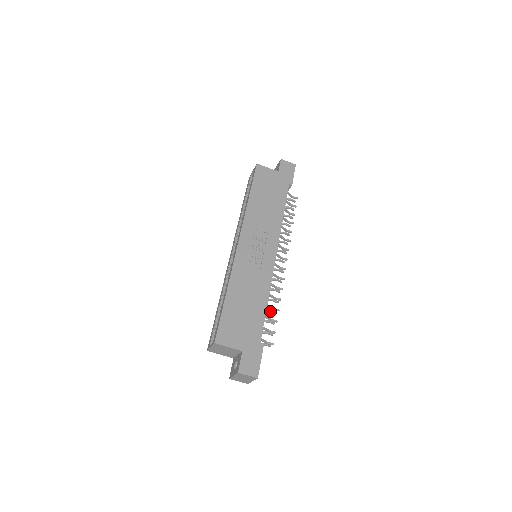
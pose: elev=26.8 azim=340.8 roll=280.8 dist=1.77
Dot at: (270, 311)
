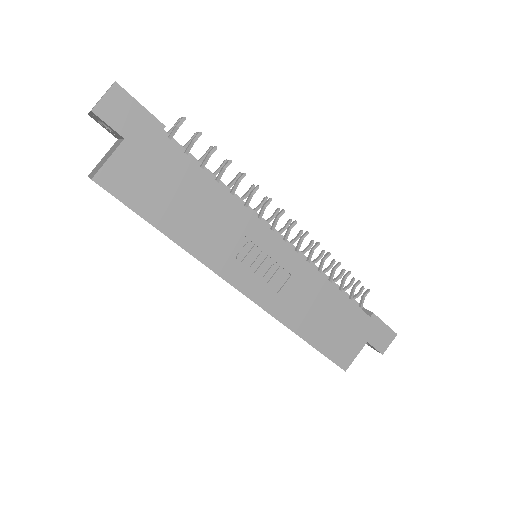
Dot at: occluded
